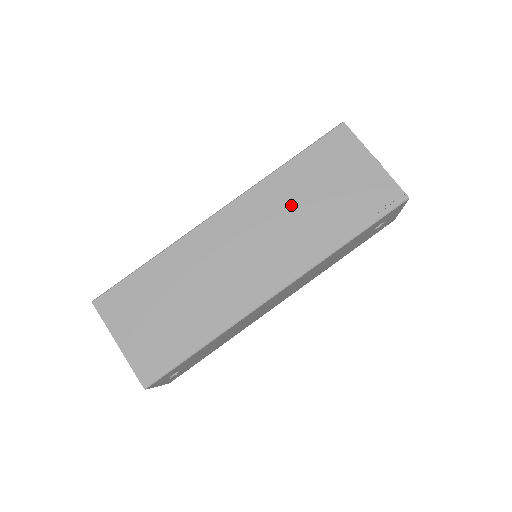
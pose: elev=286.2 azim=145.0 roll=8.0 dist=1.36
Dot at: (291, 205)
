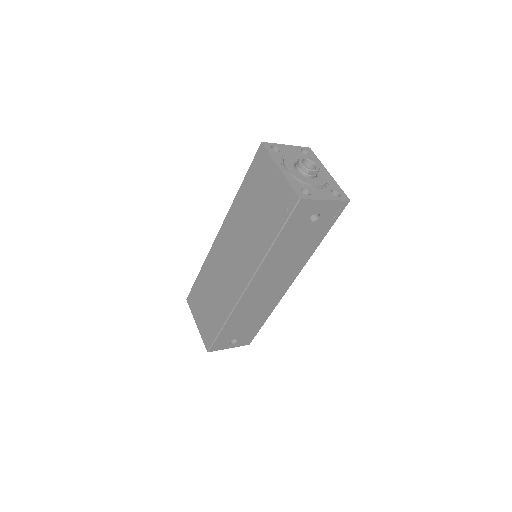
Dot at: (244, 221)
